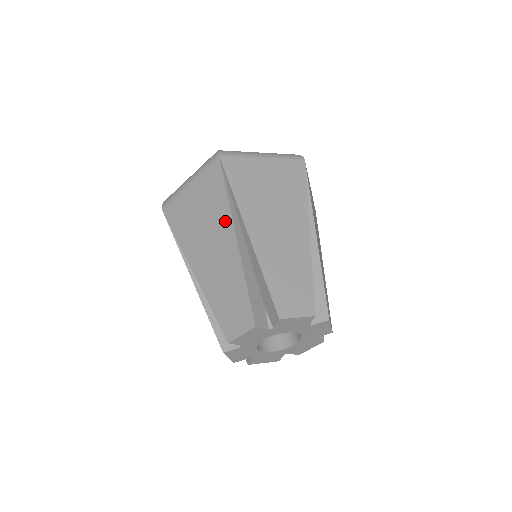
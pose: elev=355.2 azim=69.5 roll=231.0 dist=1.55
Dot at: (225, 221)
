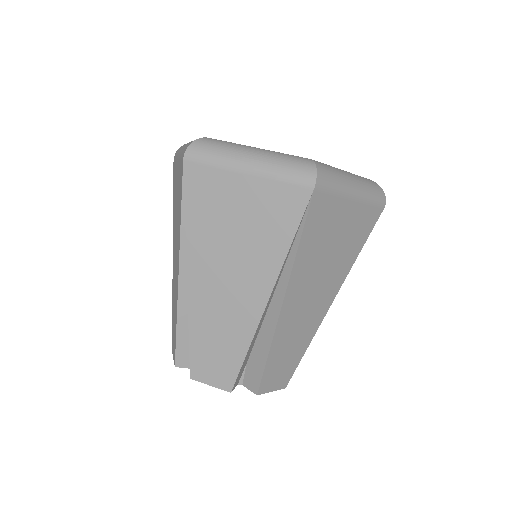
Dot at: (178, 244)
